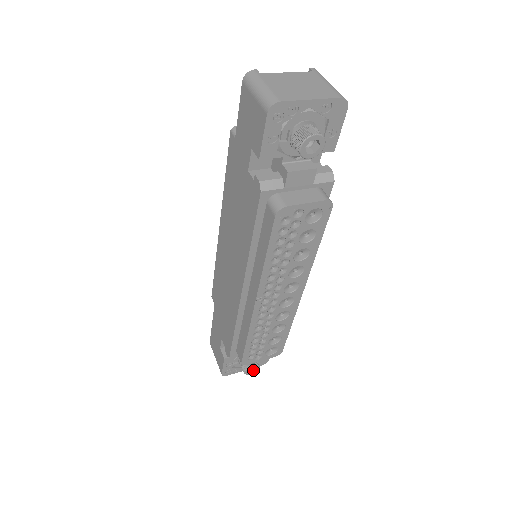
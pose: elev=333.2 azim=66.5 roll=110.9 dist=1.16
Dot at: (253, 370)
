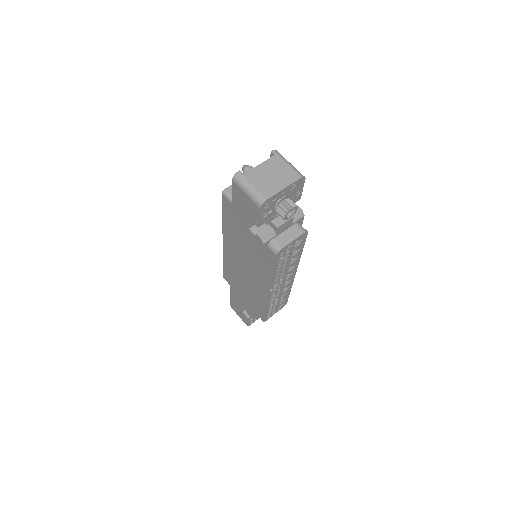
Dot at: occluded
